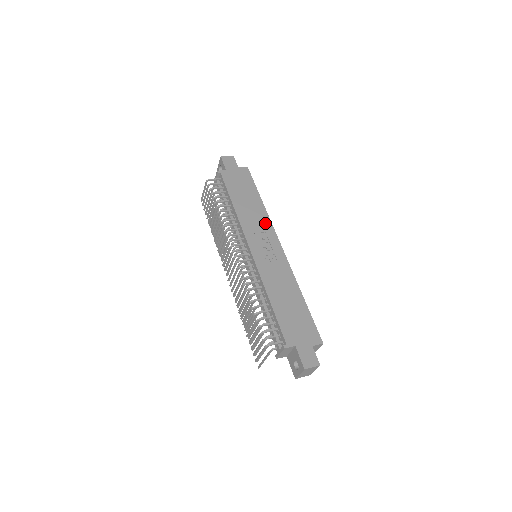
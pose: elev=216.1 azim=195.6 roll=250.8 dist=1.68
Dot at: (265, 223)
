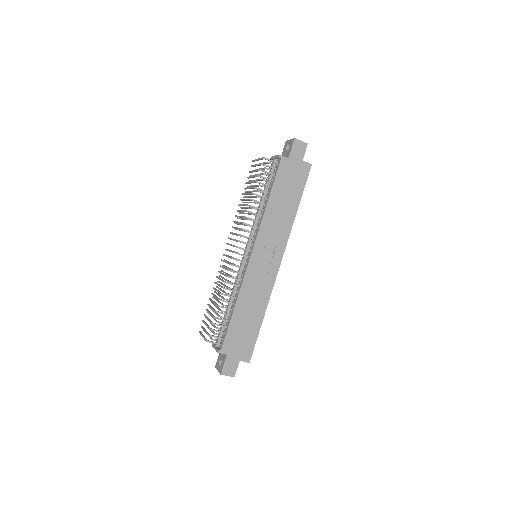
Dot at: (283, 235)
